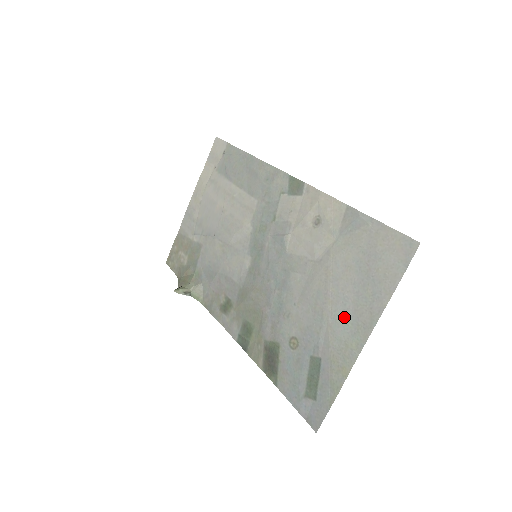
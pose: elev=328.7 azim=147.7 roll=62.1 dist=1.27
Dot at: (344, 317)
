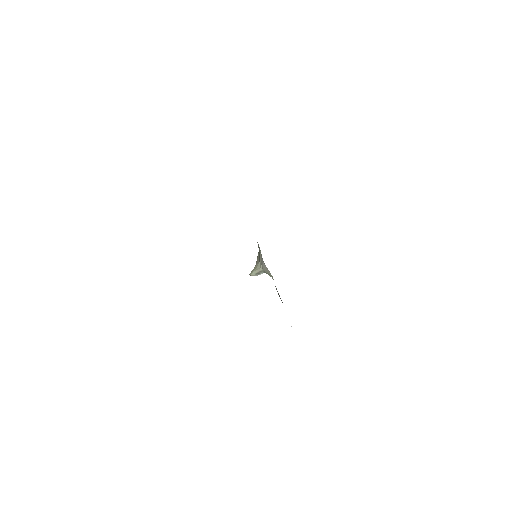
Dot at: occluded
